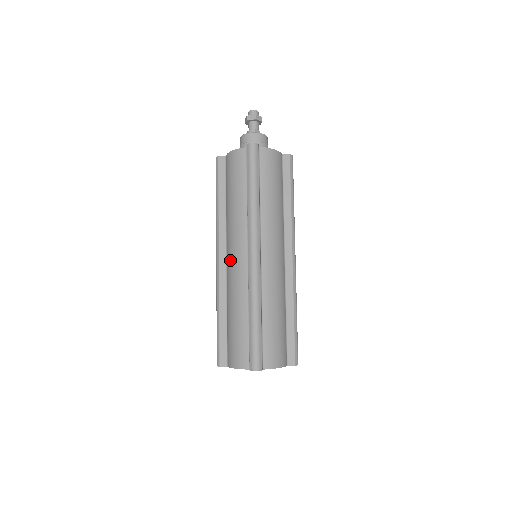
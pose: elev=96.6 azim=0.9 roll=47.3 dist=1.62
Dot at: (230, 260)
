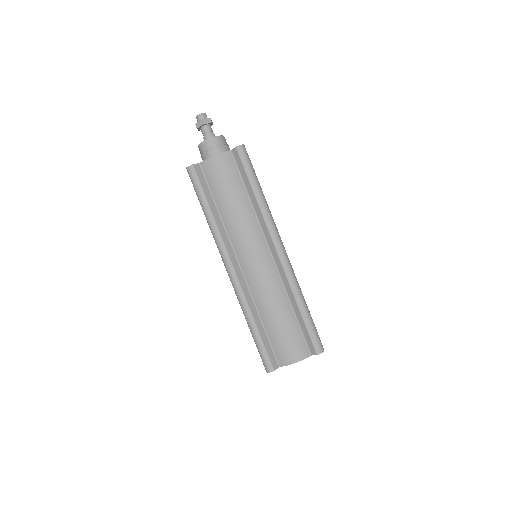
Dot at: (251, 265)
